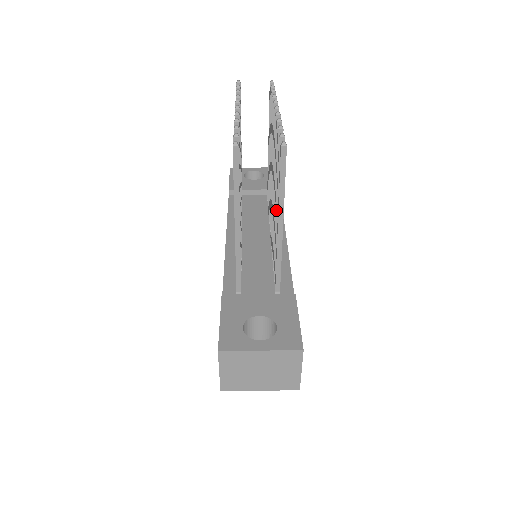
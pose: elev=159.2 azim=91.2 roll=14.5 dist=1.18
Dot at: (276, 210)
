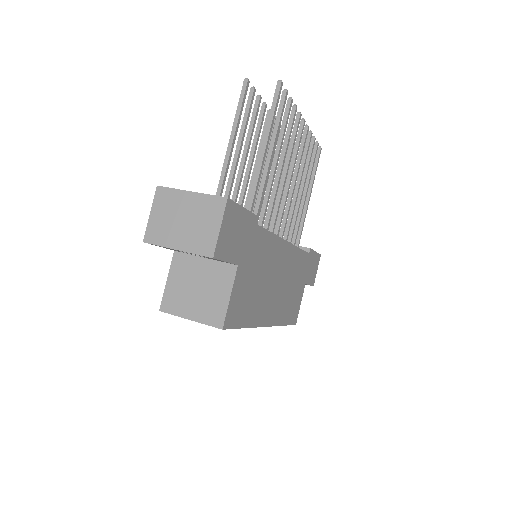
Dot at: (268, 154)
